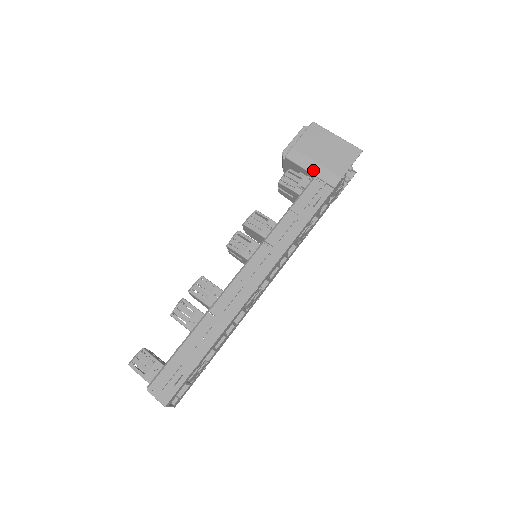
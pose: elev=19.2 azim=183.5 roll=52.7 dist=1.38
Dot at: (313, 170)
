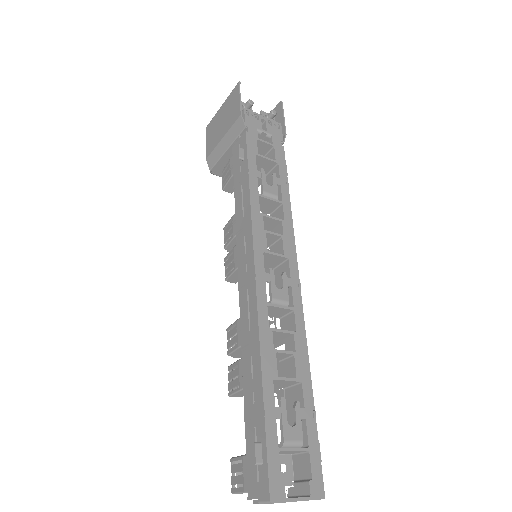
Dot at: (226, 145)
